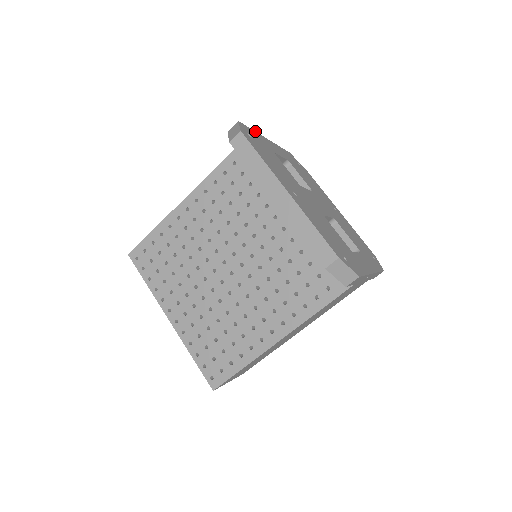
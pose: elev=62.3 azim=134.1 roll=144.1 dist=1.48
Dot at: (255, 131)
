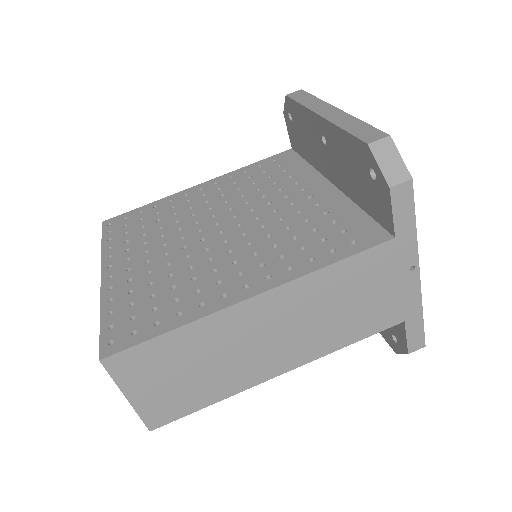
Dot at: occluded
